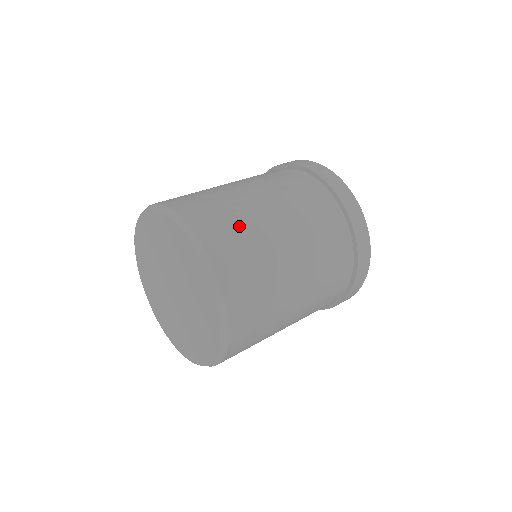
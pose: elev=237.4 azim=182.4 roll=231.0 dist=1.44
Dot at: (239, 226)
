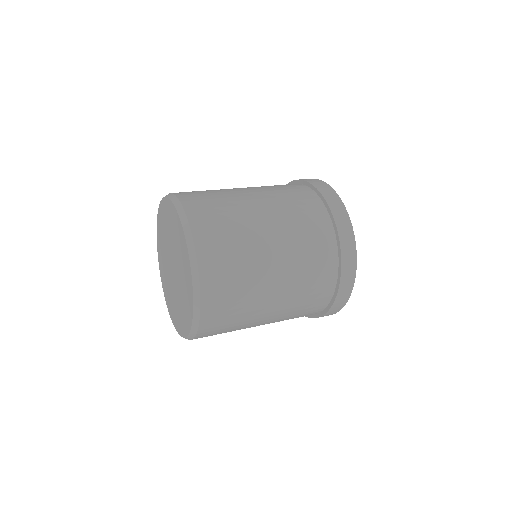
Dot at: (237, 254)
